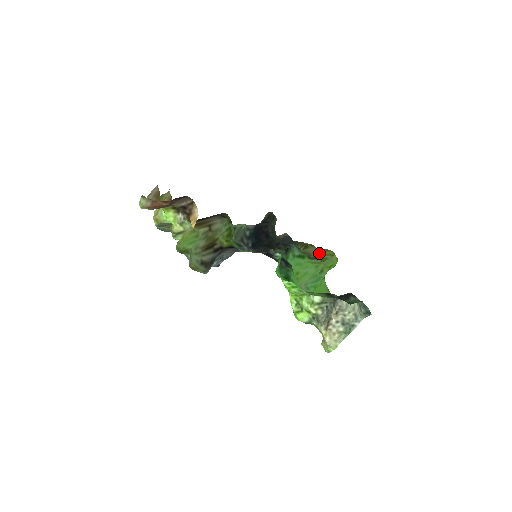
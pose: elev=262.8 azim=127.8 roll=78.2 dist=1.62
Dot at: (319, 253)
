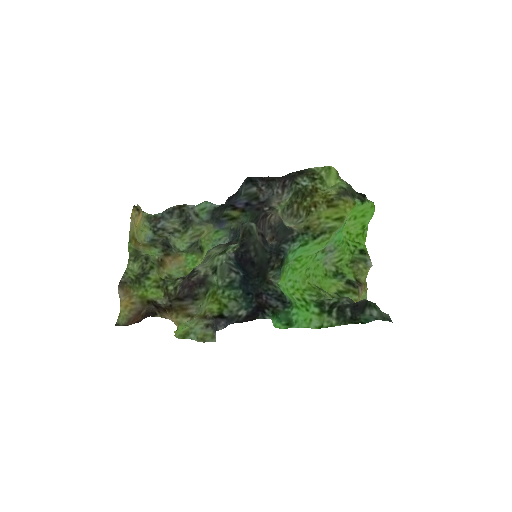
Dot at: (326, 218)
